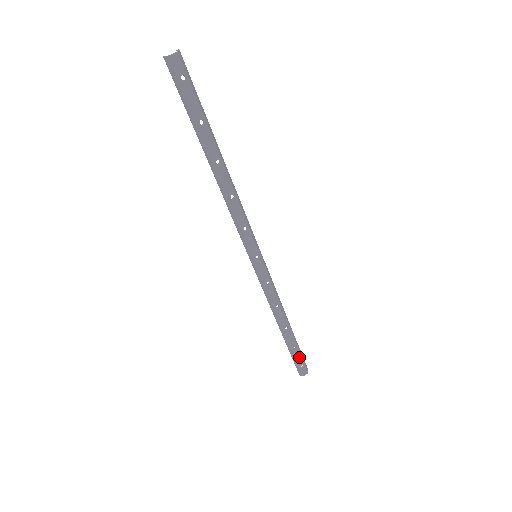
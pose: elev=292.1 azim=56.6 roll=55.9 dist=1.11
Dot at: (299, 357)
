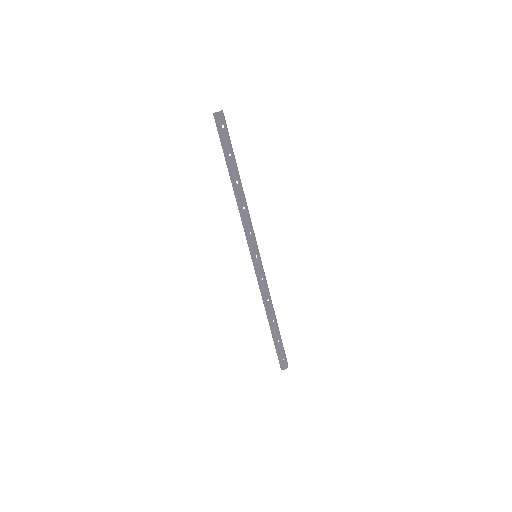
Dot at: (282, 350)
